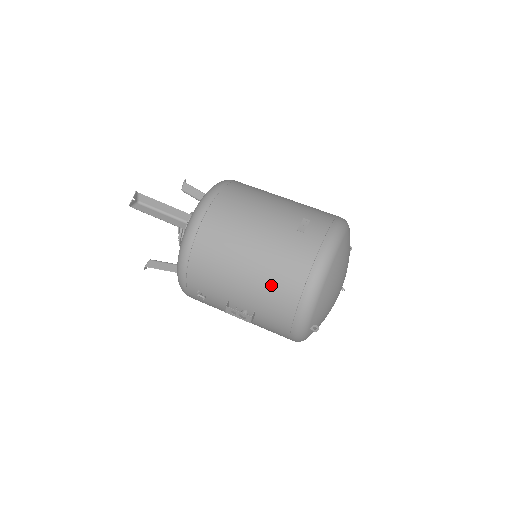
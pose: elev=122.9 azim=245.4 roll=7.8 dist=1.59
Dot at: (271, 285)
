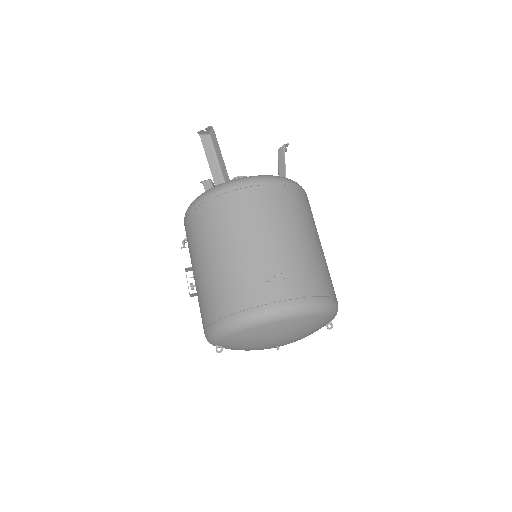
Dot at: (210, 290)
